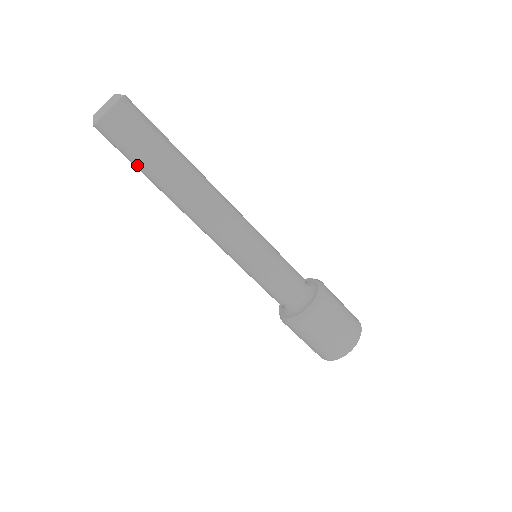
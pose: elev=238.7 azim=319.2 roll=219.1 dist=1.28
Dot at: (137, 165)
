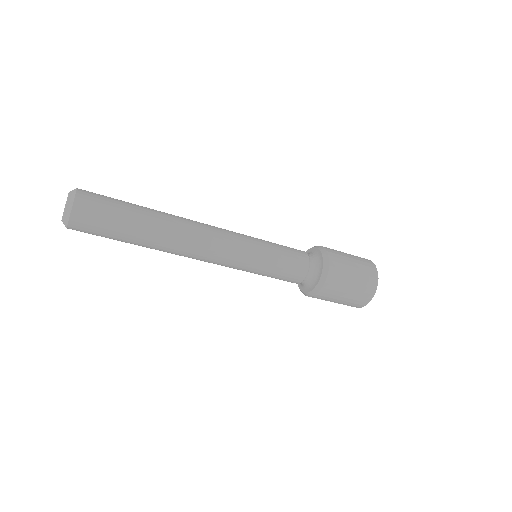
Dot at: (120, 235)
